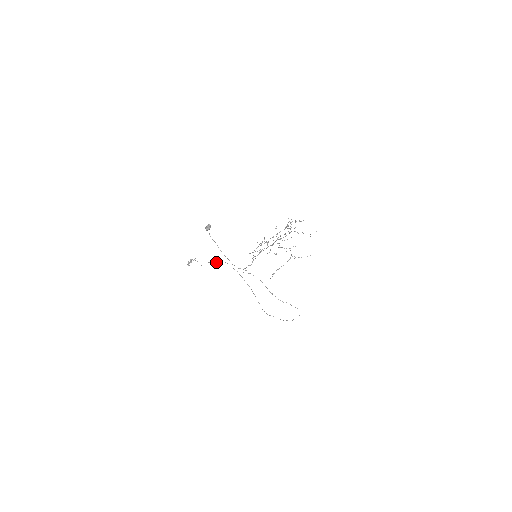
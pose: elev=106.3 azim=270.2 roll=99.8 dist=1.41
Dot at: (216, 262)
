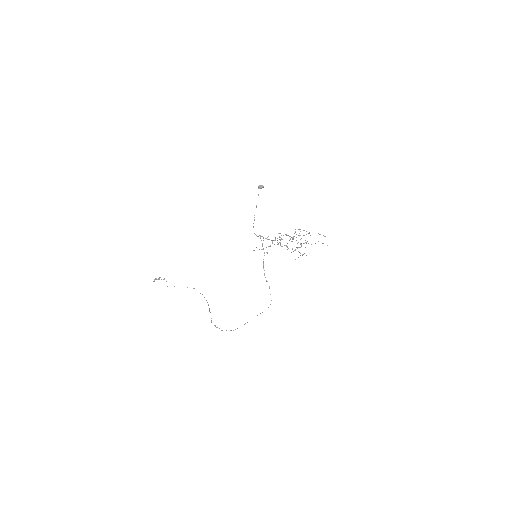
Dot at: occluded
